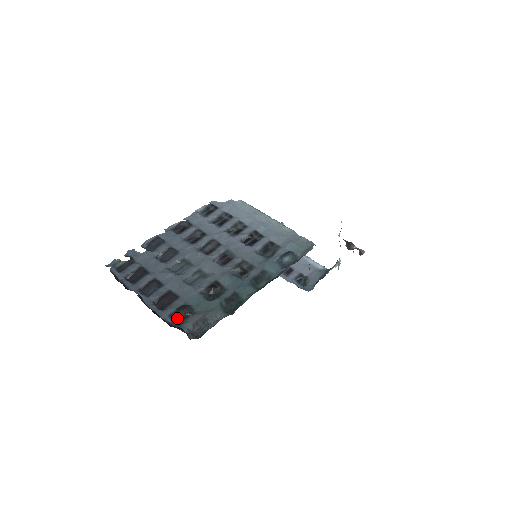
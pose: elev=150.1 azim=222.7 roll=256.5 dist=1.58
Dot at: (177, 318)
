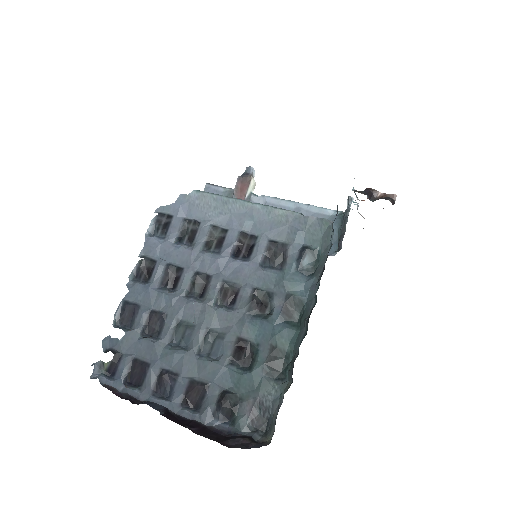
Dot at: (224, 415)
